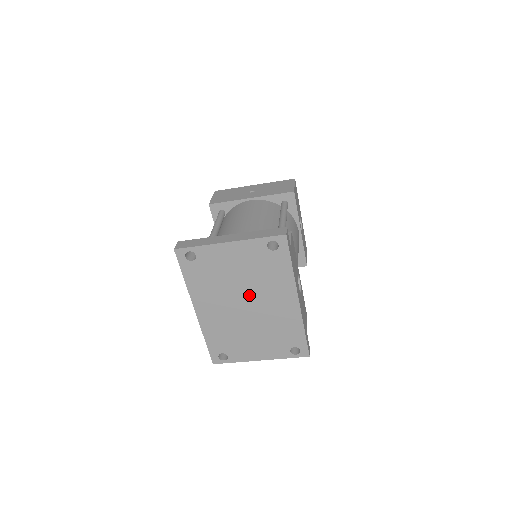
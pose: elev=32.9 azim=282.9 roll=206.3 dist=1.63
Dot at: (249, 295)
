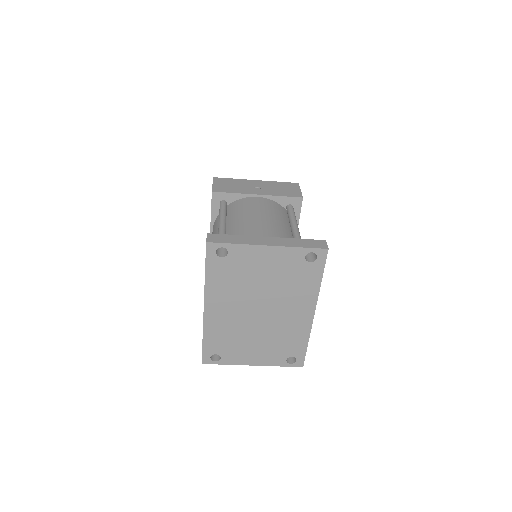
Dot at: (267, 301)
